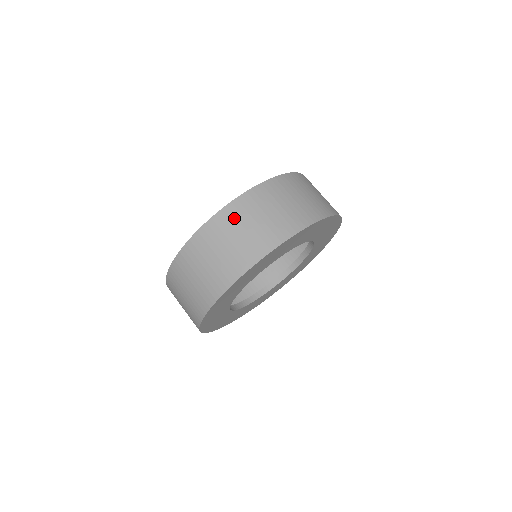
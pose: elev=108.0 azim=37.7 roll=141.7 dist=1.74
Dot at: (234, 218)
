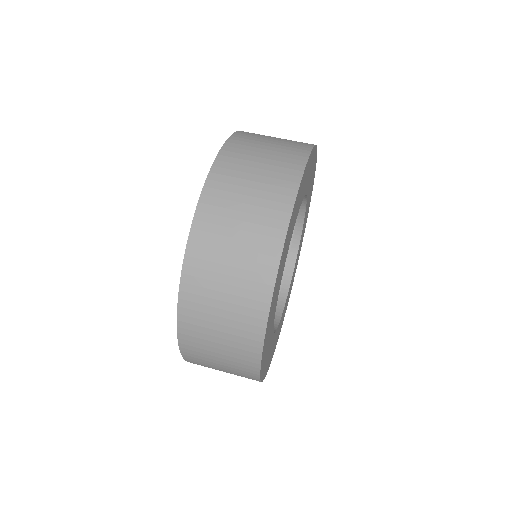
Dot at: occluded
